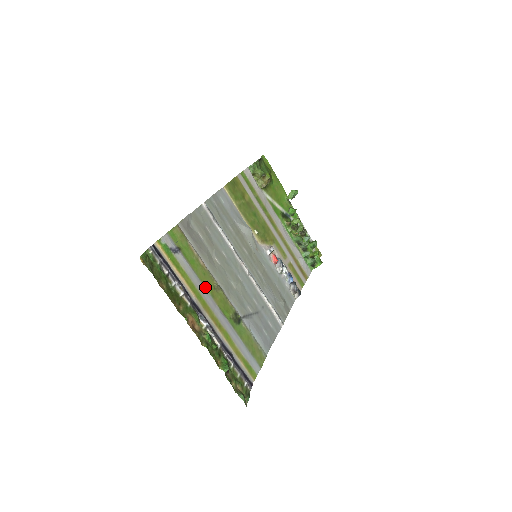
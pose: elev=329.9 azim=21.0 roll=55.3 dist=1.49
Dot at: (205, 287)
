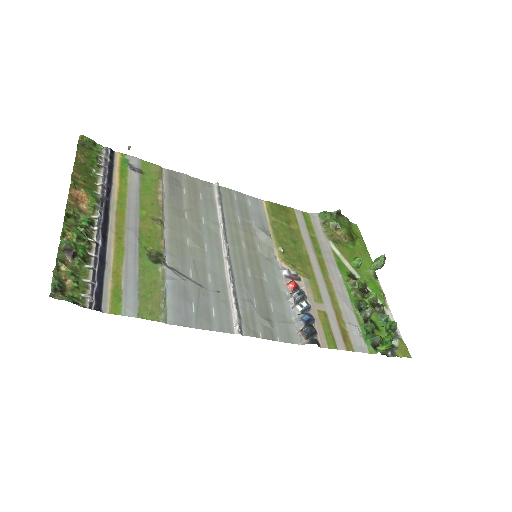
Dot at: (140, 208)
